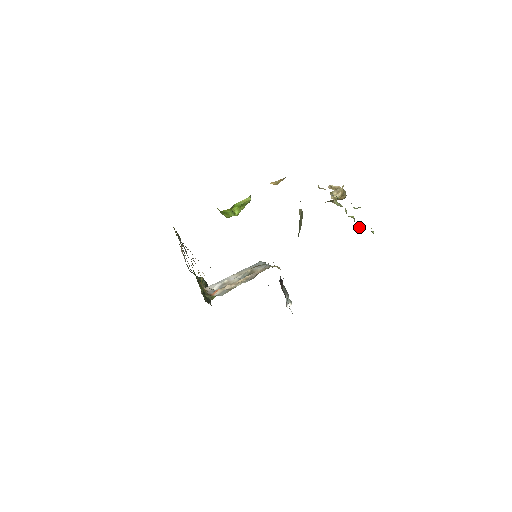
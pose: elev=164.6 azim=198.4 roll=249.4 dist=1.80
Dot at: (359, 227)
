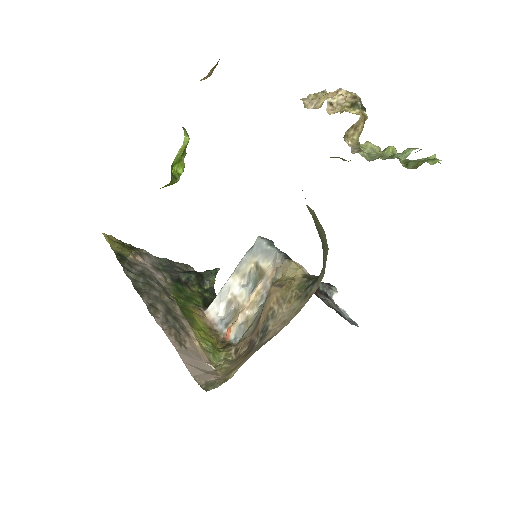
Dot at: (411, 165)
